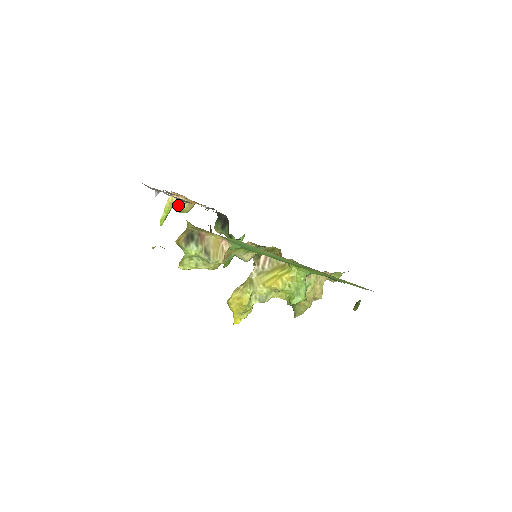
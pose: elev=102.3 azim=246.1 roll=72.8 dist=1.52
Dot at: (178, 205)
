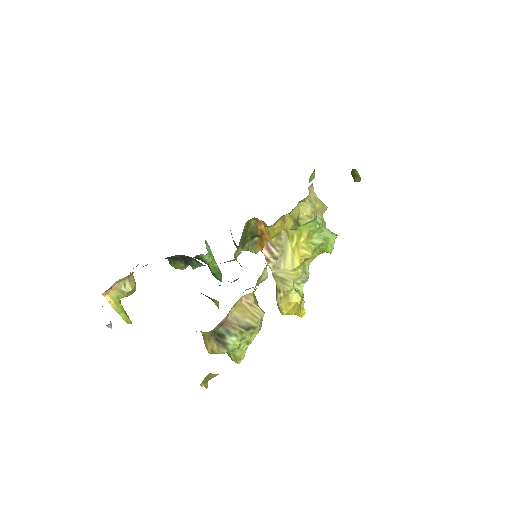
Dot at: (121, 294)
